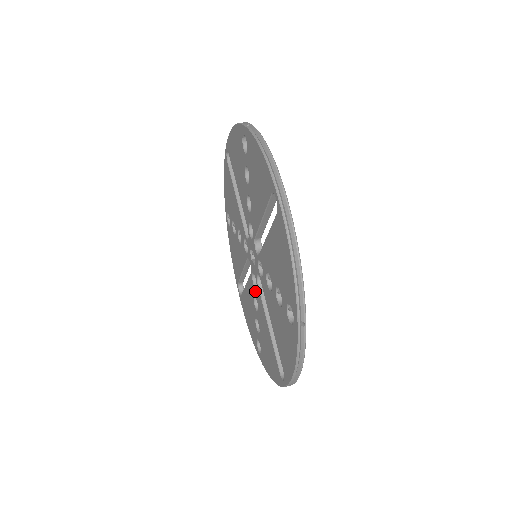
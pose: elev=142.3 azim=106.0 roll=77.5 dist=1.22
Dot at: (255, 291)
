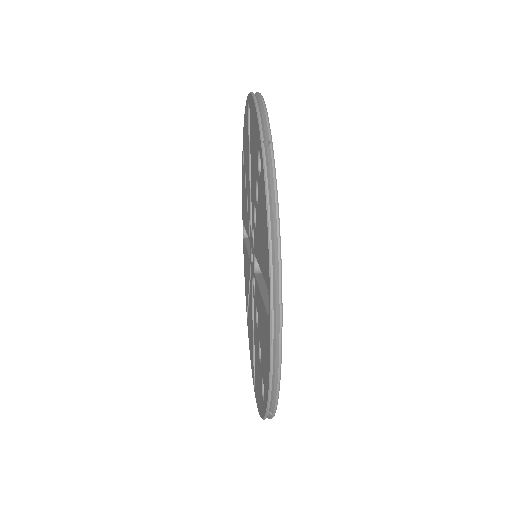
Dot at: (255, 297)
